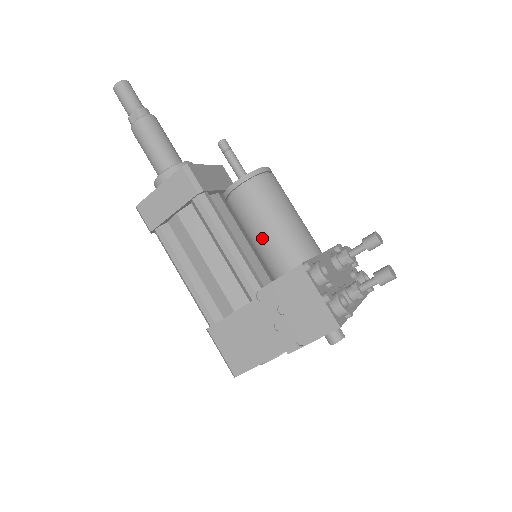
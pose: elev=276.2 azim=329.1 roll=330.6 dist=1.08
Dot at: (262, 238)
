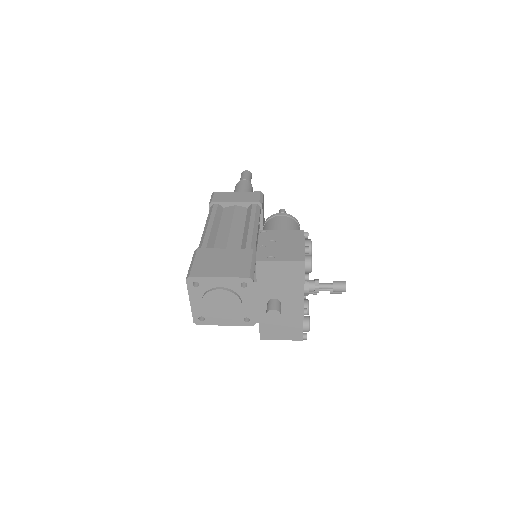
Dot at: occluded
